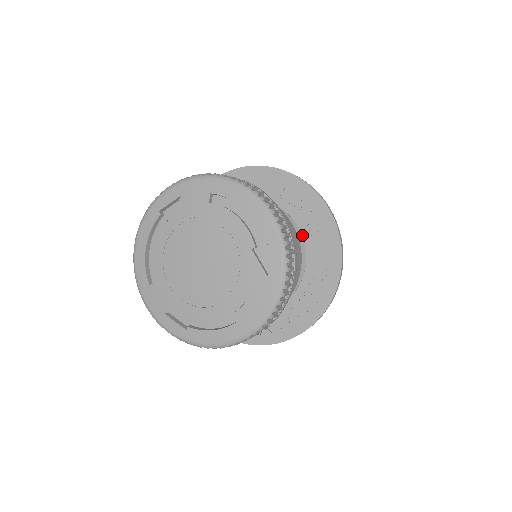
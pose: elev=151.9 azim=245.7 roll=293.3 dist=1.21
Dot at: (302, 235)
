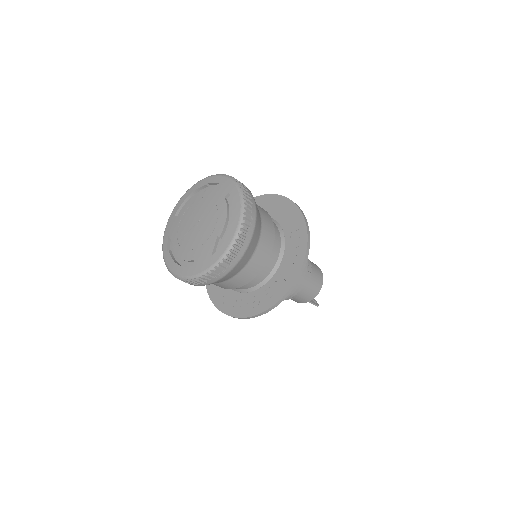
Dot at: (280, 264)
